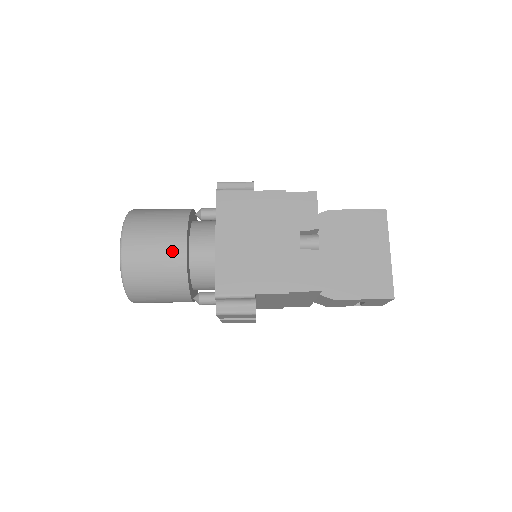
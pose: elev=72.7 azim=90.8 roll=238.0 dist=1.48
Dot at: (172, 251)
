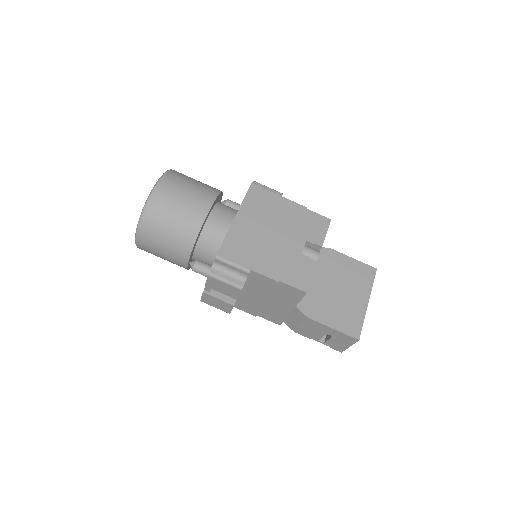
Dot at: (196, 208)
